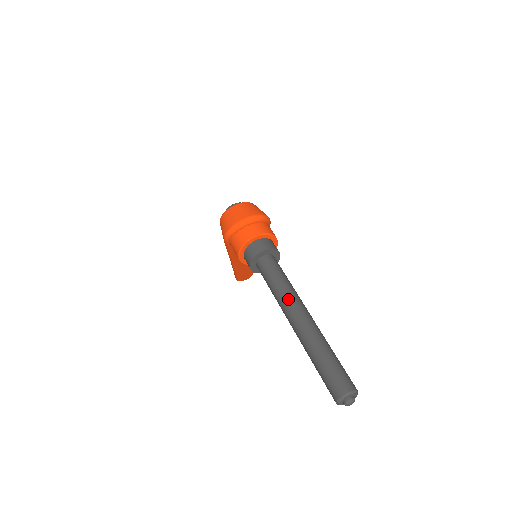
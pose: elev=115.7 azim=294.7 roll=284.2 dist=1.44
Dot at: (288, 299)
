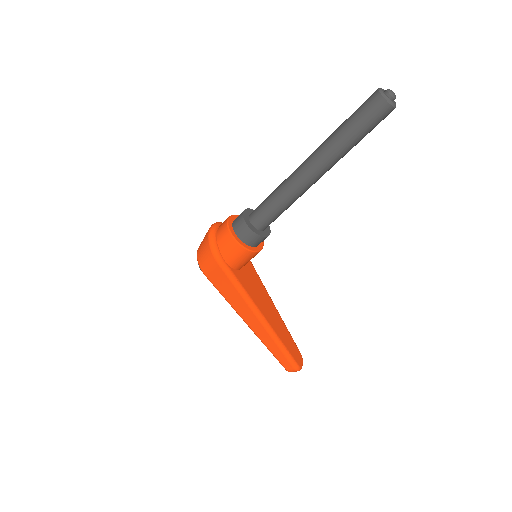
Dot at: (289, 176)
